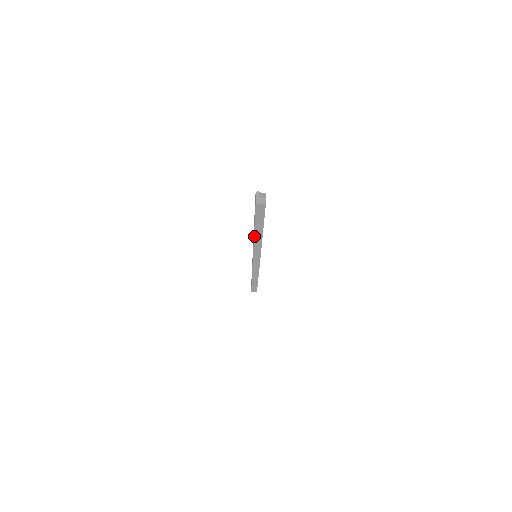
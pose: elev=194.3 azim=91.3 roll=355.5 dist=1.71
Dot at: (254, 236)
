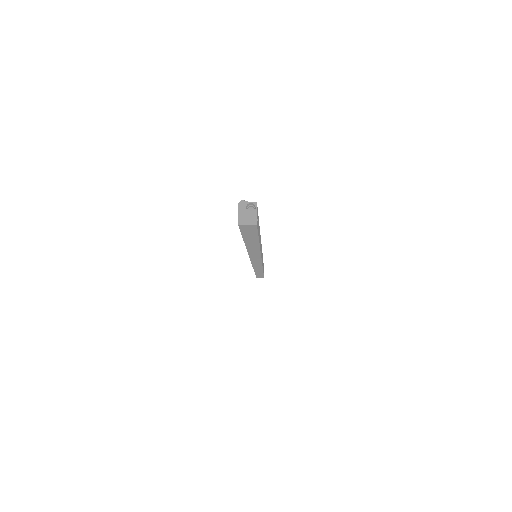
Dot at: (246, 248)
